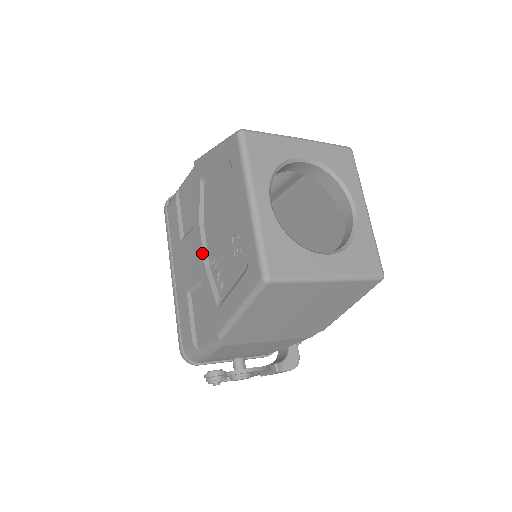
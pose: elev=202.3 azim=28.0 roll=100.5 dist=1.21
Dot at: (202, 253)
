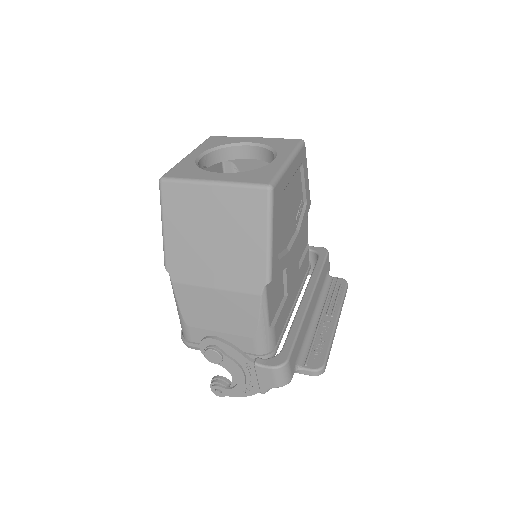
Dot at: occluded
